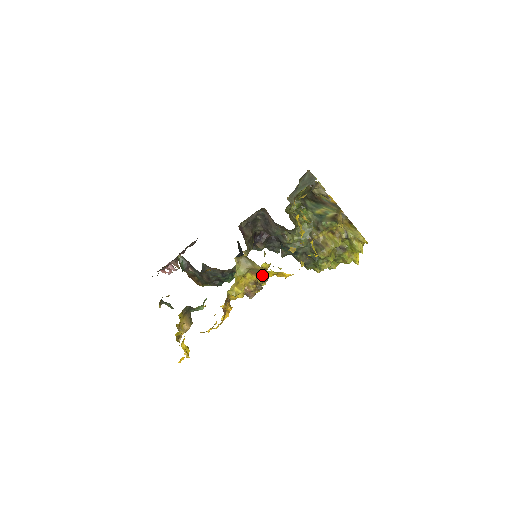
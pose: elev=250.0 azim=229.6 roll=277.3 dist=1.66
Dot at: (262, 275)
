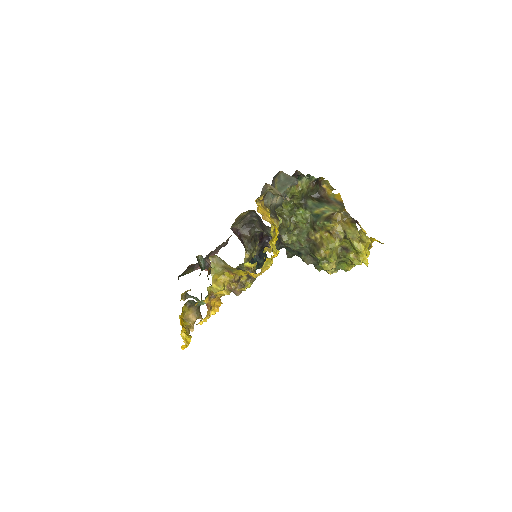
Dot at: (237, 274)
